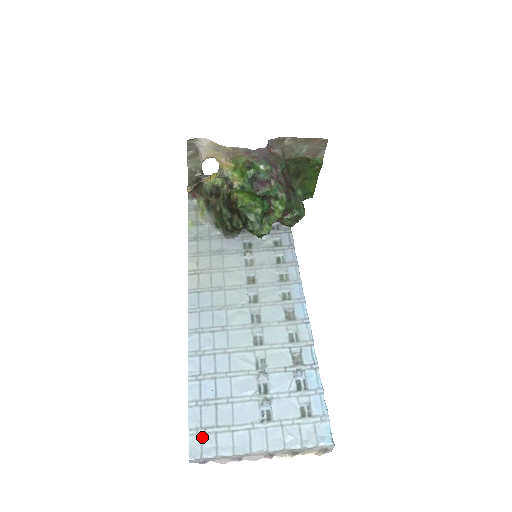
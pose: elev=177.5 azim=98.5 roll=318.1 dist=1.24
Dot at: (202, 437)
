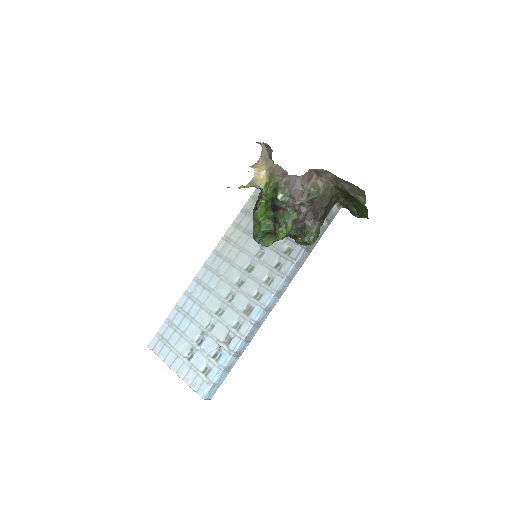
Dot at: (159, 341)
